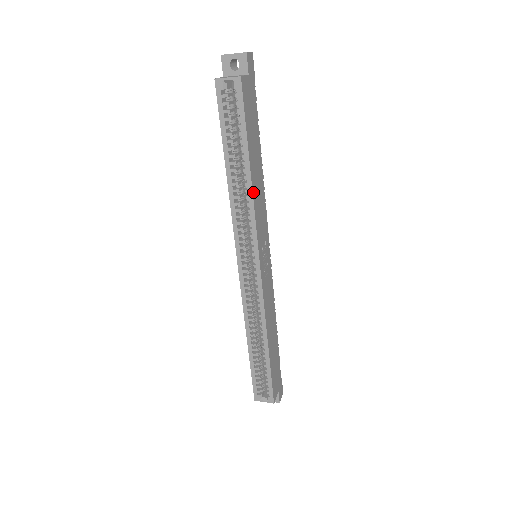
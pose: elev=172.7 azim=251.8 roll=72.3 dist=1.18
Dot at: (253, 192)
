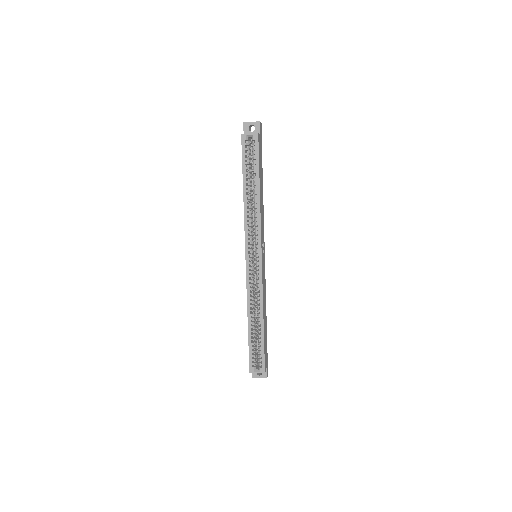
Dot at: (260, 206)
